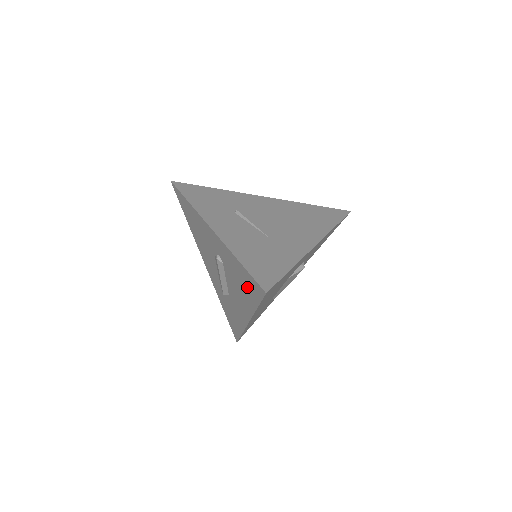
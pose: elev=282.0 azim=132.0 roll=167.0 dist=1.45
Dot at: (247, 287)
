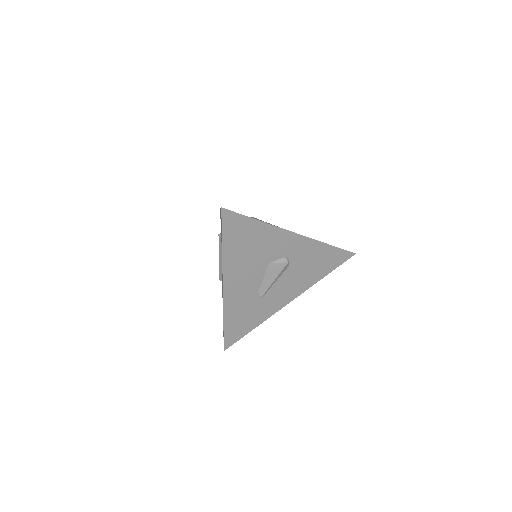
Dot at: occluded
